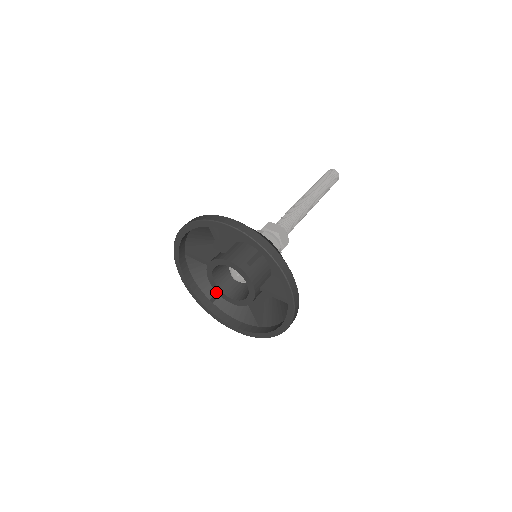
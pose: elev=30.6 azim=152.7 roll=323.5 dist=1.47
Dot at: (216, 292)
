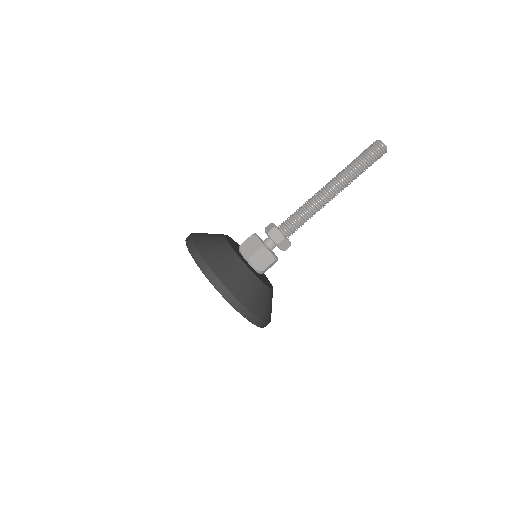
Dot at: occluded
